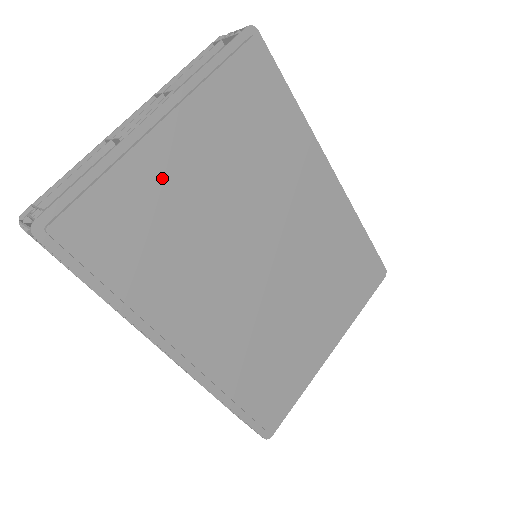
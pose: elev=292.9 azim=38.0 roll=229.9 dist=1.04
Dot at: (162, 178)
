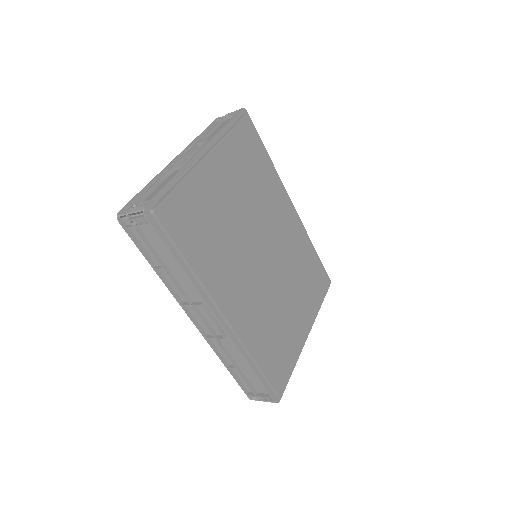
Dot at: (209, 189)
